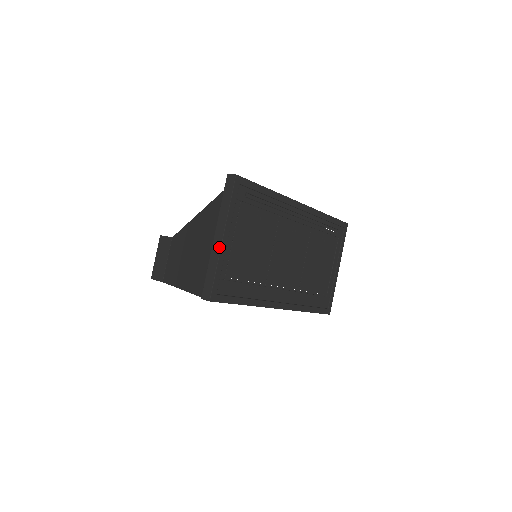
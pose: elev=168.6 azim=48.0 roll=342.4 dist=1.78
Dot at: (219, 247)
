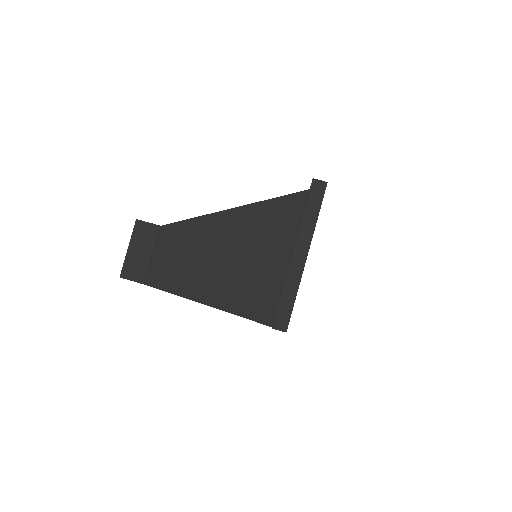
Dot at: (301, 268)
